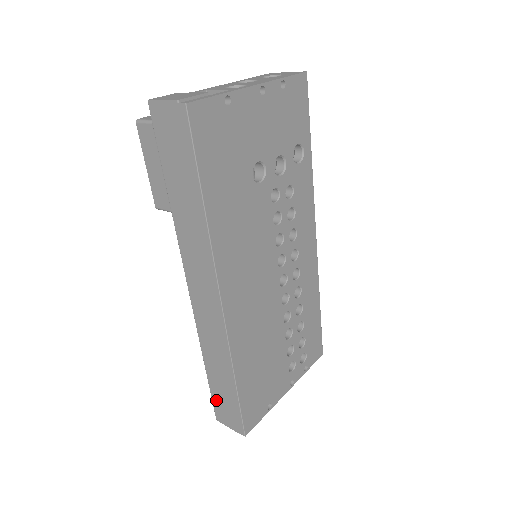
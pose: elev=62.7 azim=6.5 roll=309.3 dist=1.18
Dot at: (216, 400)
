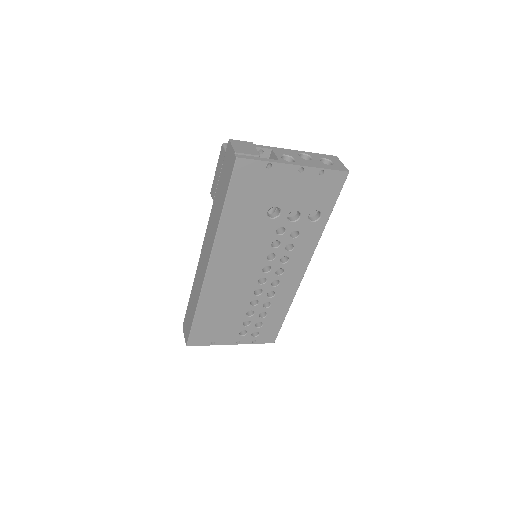
Dot at: (186, 316)
